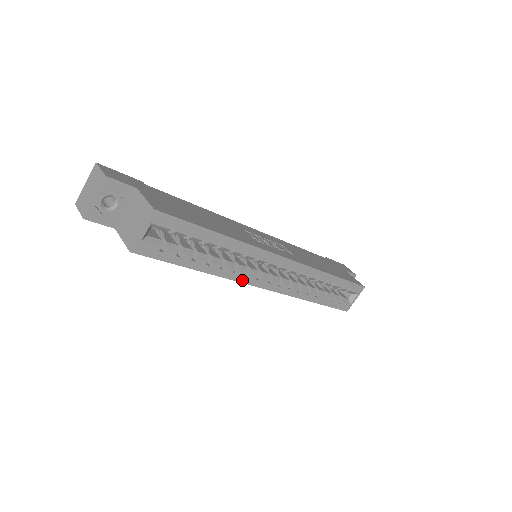
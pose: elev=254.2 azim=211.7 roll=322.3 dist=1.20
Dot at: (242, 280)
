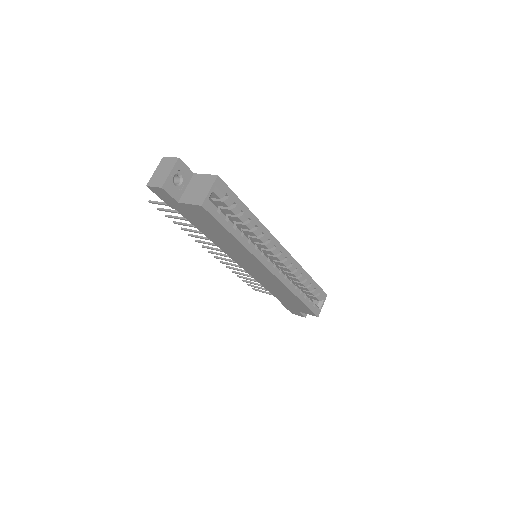
Dot at: (259, 258)
